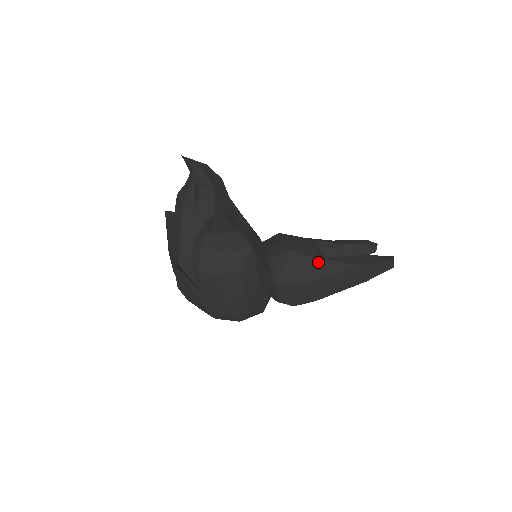
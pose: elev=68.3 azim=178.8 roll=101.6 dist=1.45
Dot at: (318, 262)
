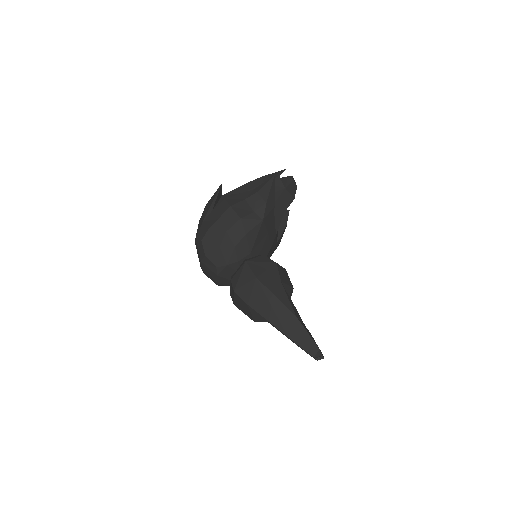
Dot at: (279, 283)
